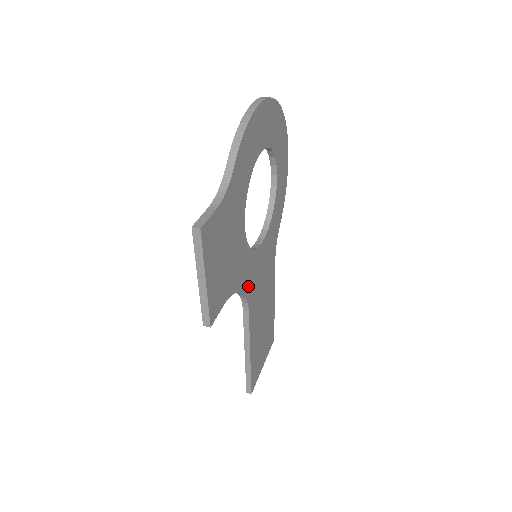
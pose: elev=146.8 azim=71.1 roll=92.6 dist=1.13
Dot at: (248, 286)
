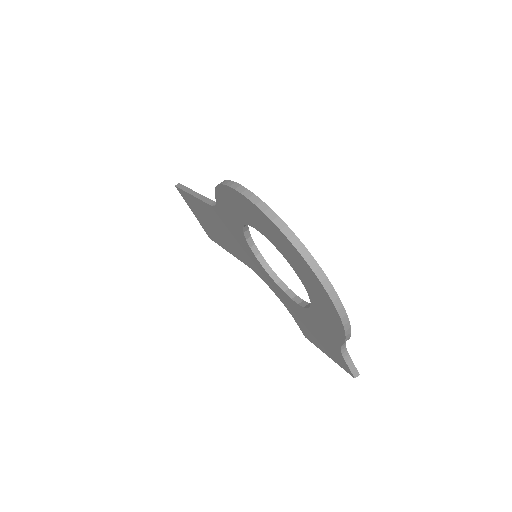
Dot at: occluded
